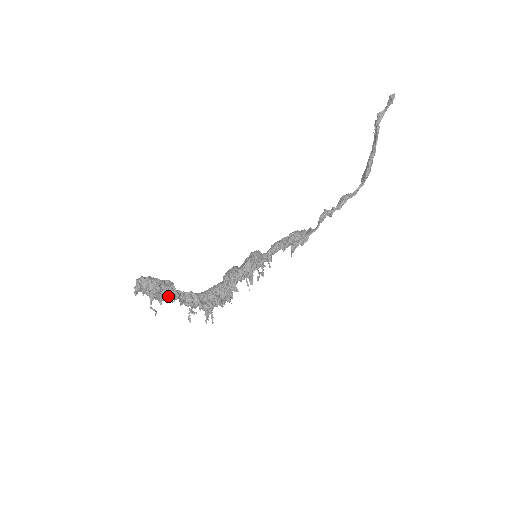
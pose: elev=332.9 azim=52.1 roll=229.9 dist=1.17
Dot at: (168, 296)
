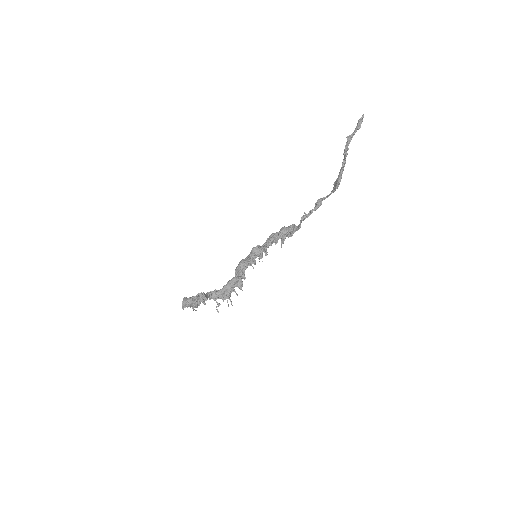
Dot at: occluded
